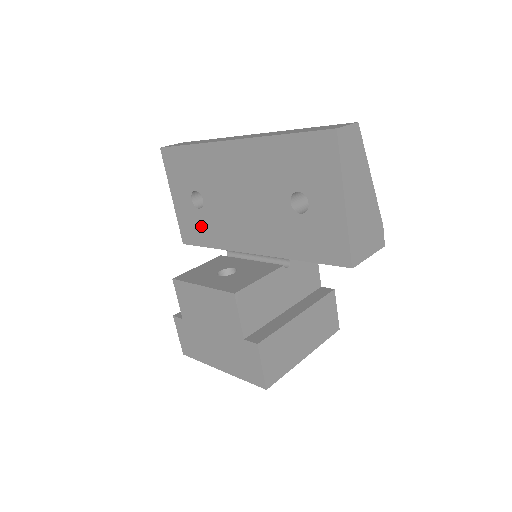
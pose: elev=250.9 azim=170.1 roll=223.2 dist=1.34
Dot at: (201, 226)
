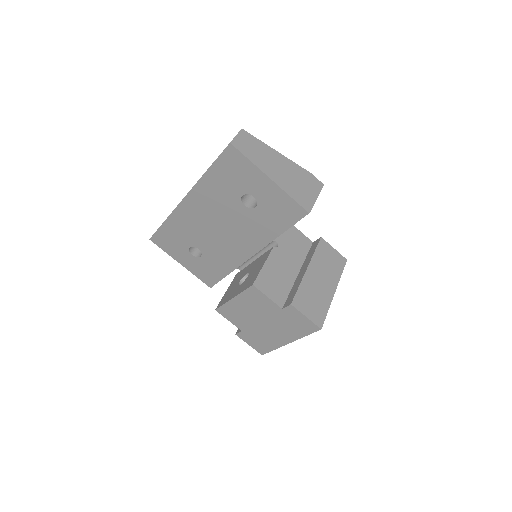
Dot at: (211, 266)
